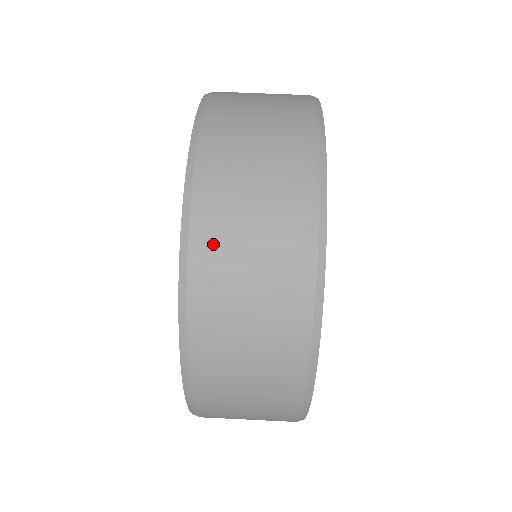
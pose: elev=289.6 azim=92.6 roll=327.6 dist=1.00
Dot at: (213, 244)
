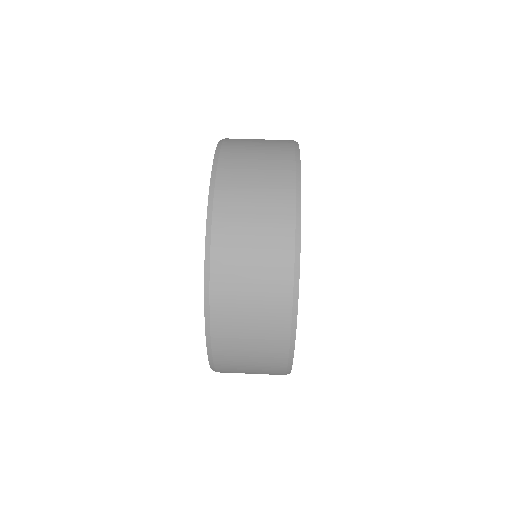
Dot at: (226, 323)
